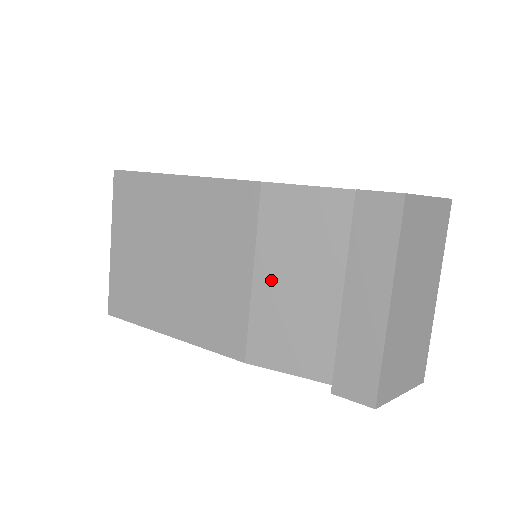
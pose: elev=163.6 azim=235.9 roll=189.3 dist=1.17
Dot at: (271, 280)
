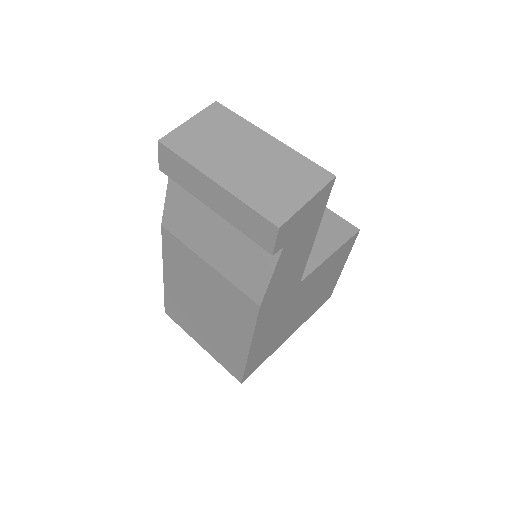
Dot at: (211, 253)
